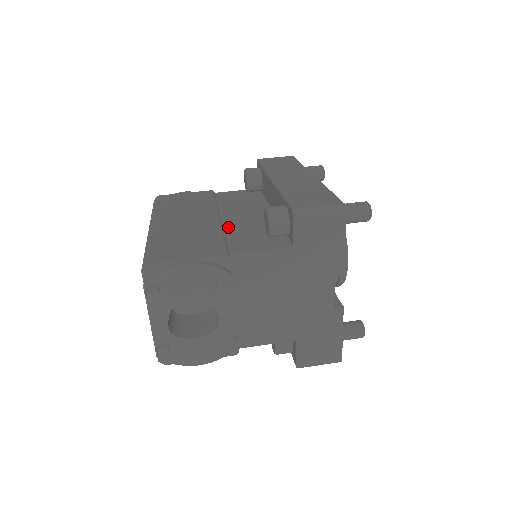
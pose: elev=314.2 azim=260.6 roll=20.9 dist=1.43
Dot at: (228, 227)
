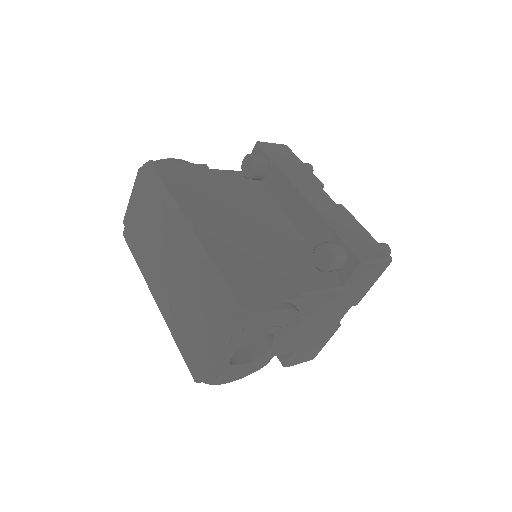
Dot at: (269, 243)
